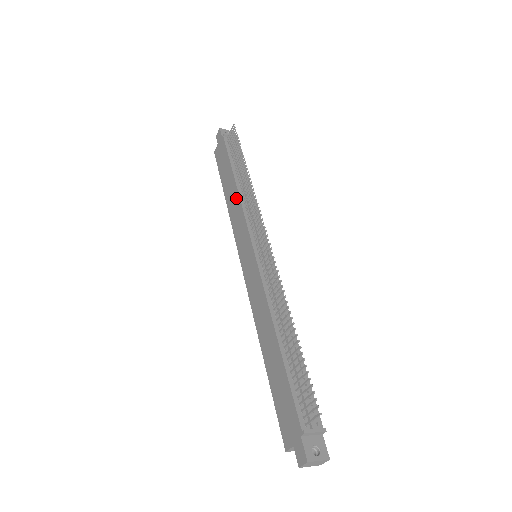
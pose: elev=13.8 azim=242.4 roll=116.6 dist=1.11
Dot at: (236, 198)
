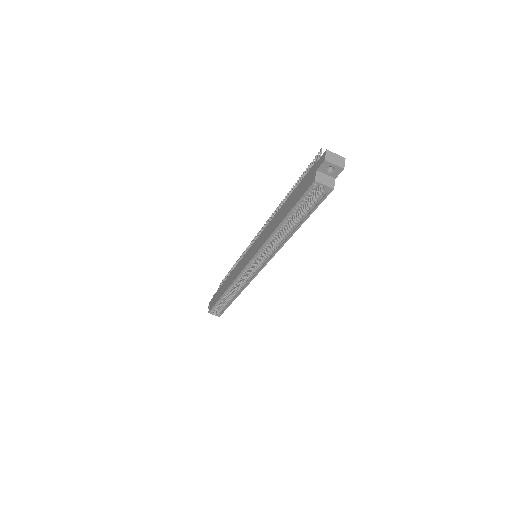
Dot at: (232, 273)
